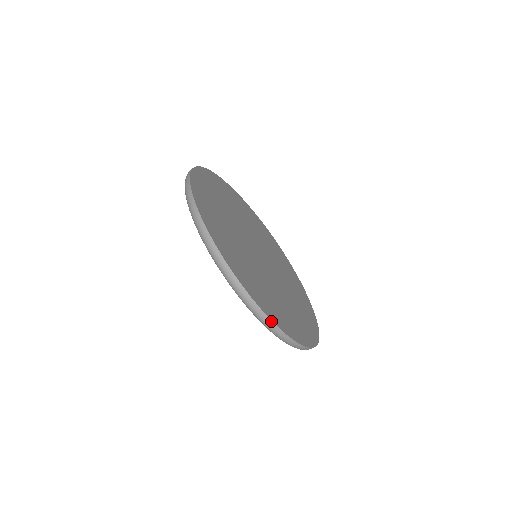
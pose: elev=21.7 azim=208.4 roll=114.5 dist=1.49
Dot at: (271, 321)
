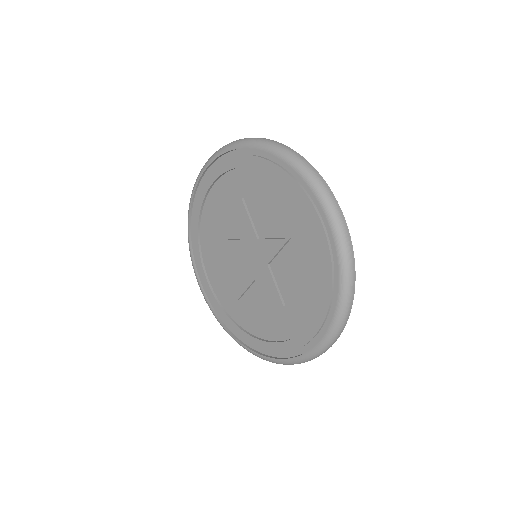
Dot at: (330, 190)
